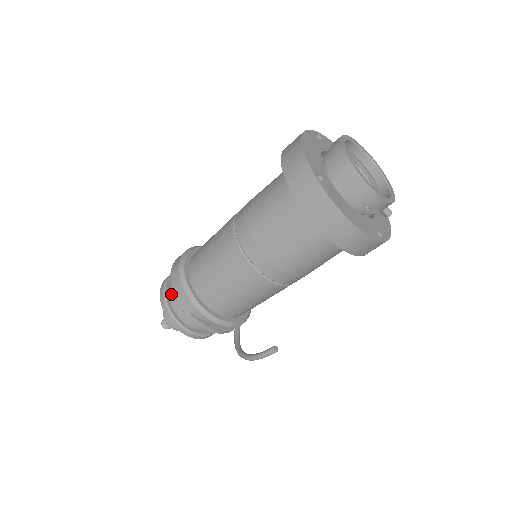
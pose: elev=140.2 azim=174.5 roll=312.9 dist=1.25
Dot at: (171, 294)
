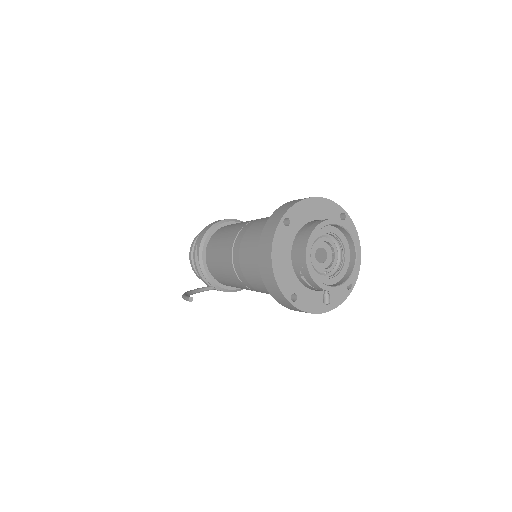
Dot at: occluded
